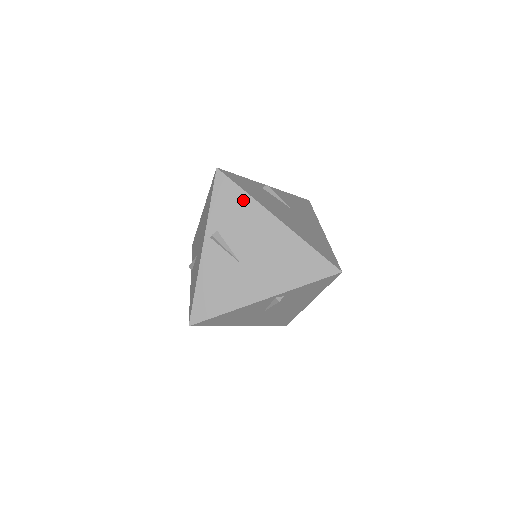
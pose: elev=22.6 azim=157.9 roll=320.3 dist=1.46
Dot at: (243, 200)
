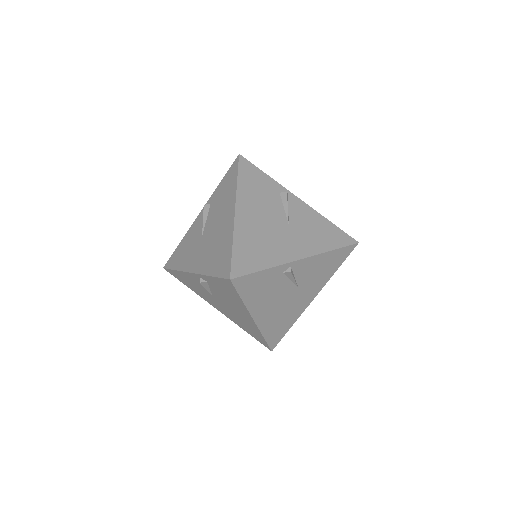
Dot at: (232, 185)
